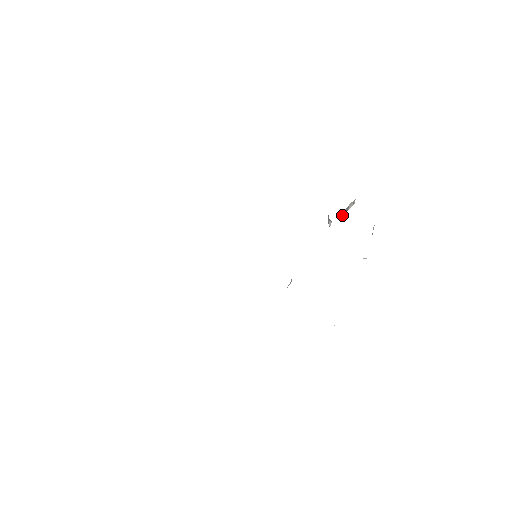
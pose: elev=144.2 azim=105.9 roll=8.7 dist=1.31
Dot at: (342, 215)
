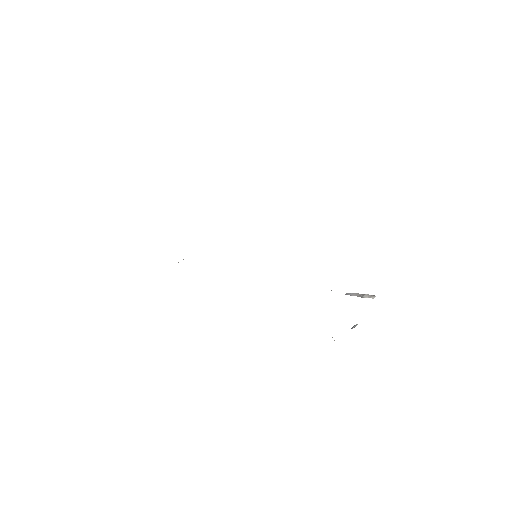
Dot at: (352, 295)
